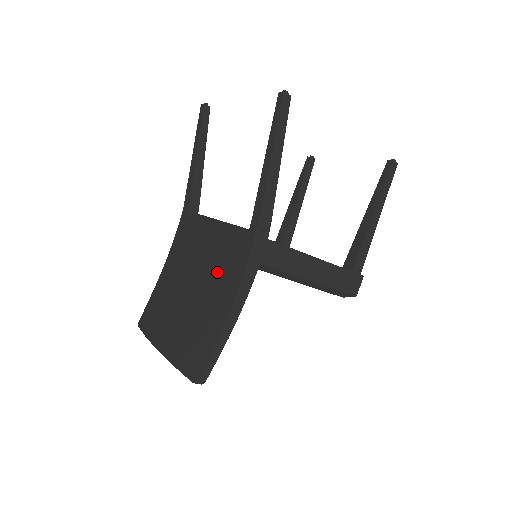
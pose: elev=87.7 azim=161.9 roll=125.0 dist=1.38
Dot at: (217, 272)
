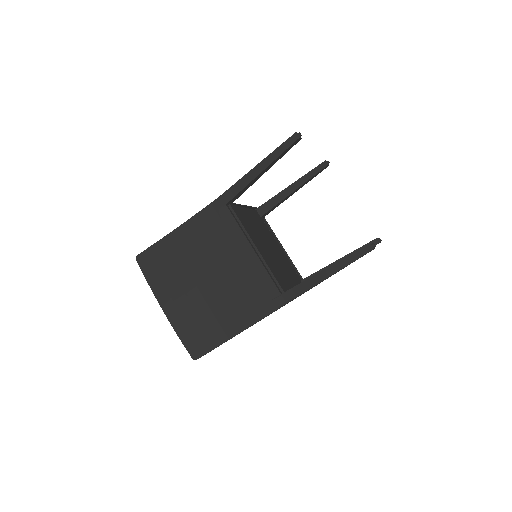
Dot at: (240, 294)
